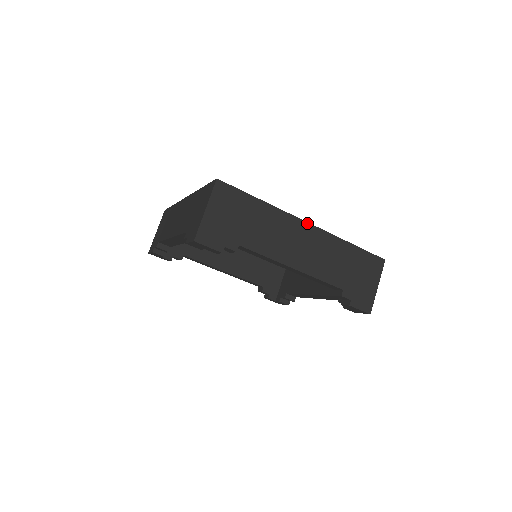
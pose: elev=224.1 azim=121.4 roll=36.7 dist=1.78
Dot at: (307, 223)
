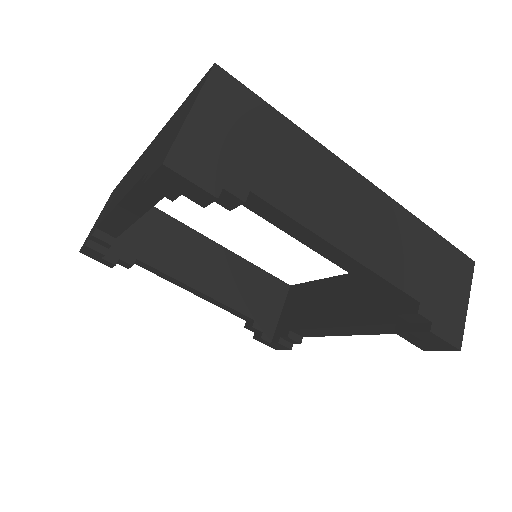
Dot at: (363, 178)
